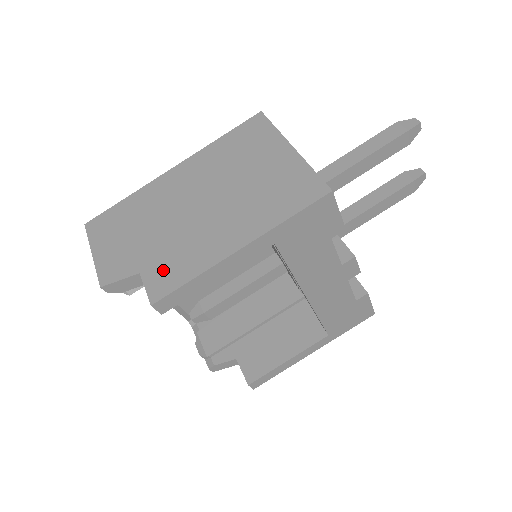
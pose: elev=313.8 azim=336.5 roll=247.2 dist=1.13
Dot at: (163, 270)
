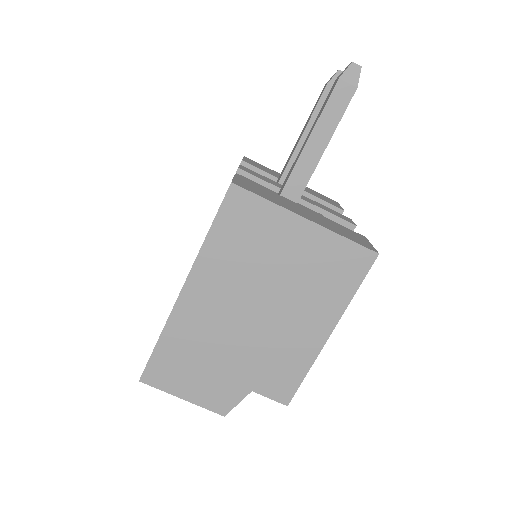
Dot at: (273, 380)
